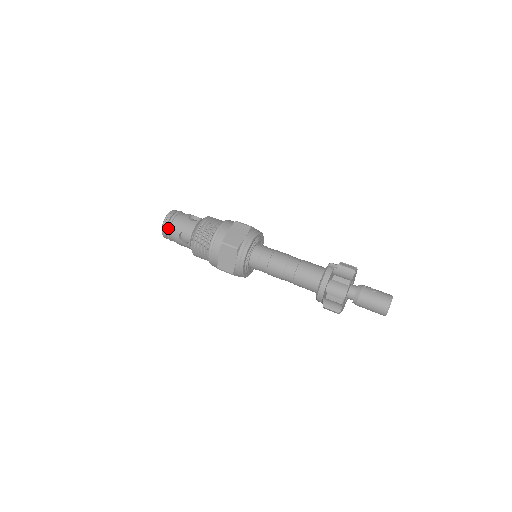
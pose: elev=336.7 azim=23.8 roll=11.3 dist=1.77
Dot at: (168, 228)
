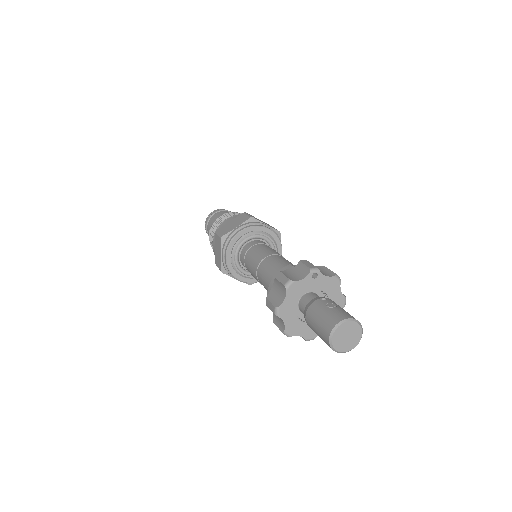
Dot at: (206, 224)
